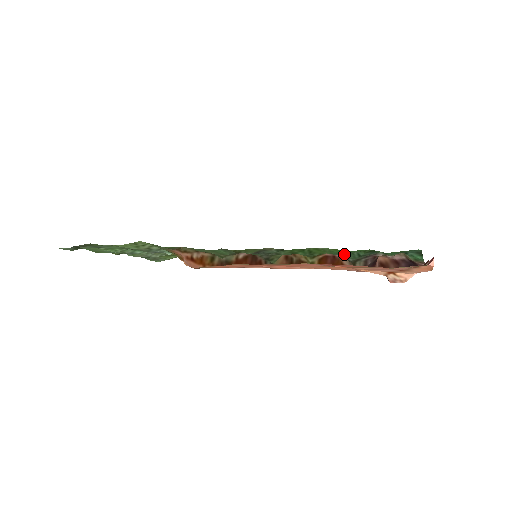
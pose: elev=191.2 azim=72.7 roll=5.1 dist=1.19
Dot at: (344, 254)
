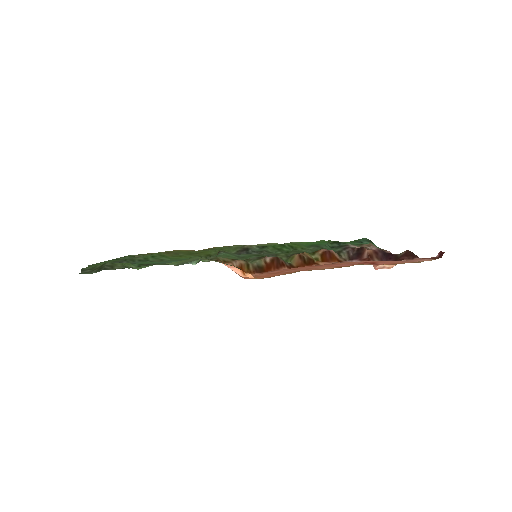
Dot at: (322, 247)
